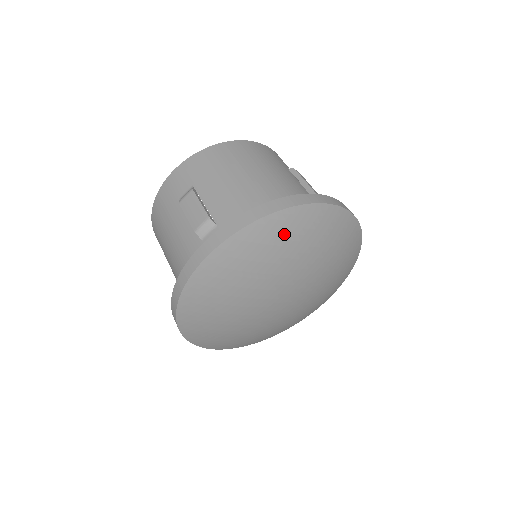
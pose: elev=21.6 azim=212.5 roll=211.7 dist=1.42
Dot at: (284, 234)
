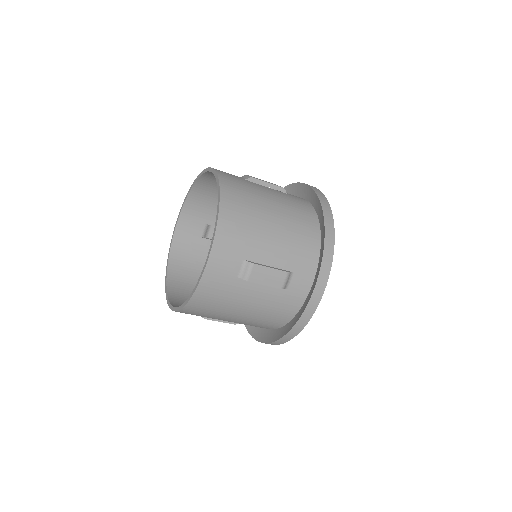
Dot at: occluded
